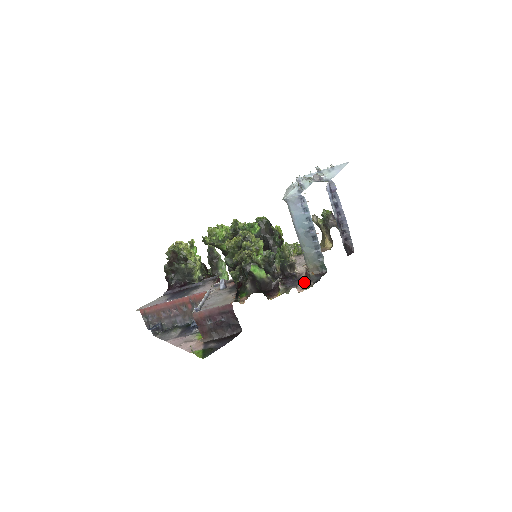
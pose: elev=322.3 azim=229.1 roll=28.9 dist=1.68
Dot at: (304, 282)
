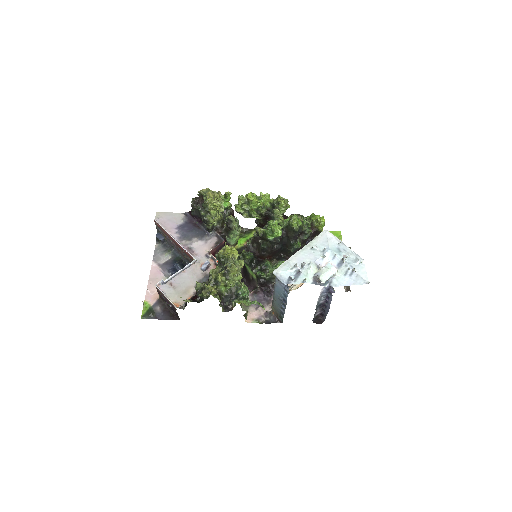
Dot at: (264, 310)
